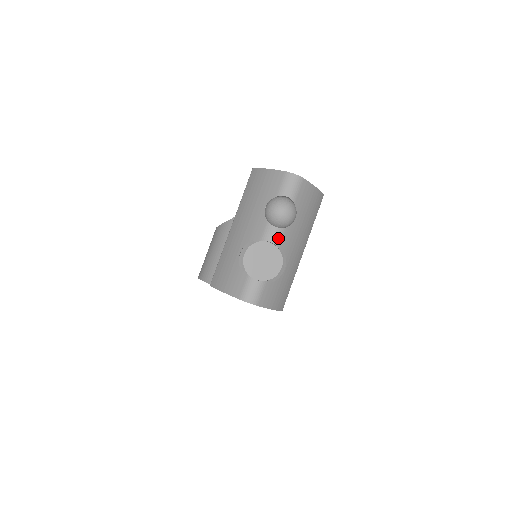
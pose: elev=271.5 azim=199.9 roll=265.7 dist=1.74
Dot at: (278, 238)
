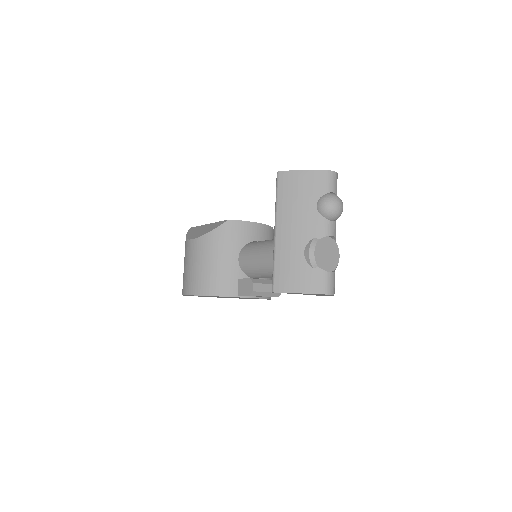
Dot at: (335, 231)
